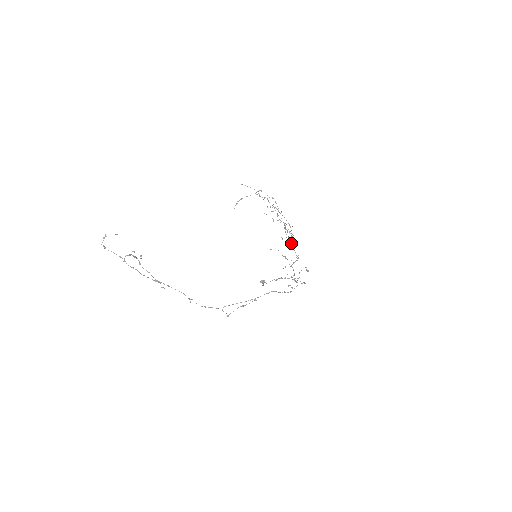
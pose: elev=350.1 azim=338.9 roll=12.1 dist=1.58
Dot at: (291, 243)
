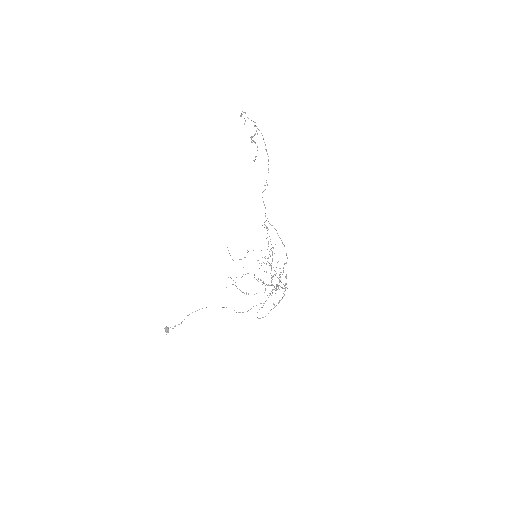
Dot at: occluded
